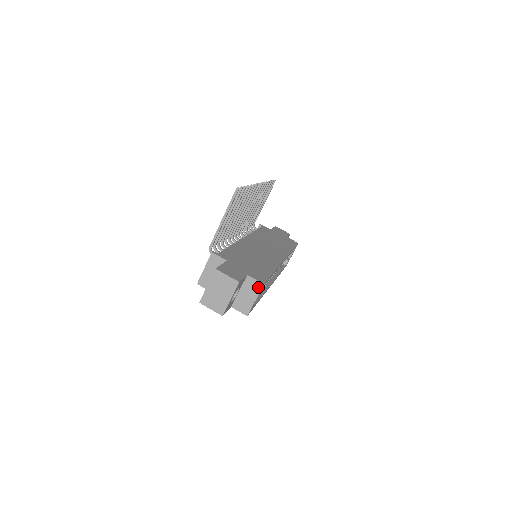
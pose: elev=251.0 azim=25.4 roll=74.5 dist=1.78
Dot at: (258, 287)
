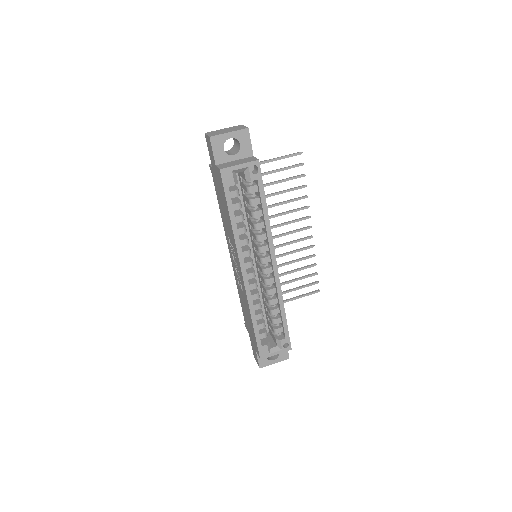
Dot at: (252, 160)
